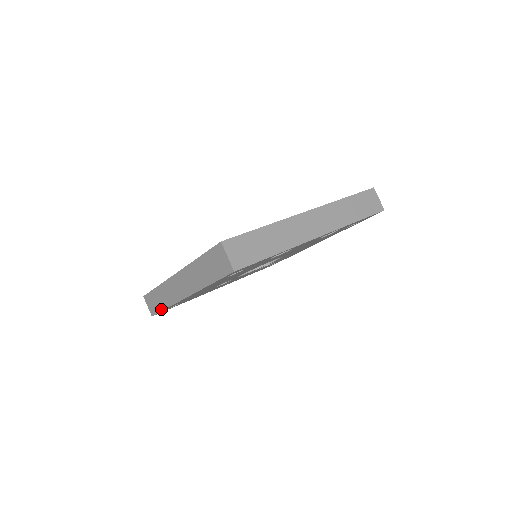
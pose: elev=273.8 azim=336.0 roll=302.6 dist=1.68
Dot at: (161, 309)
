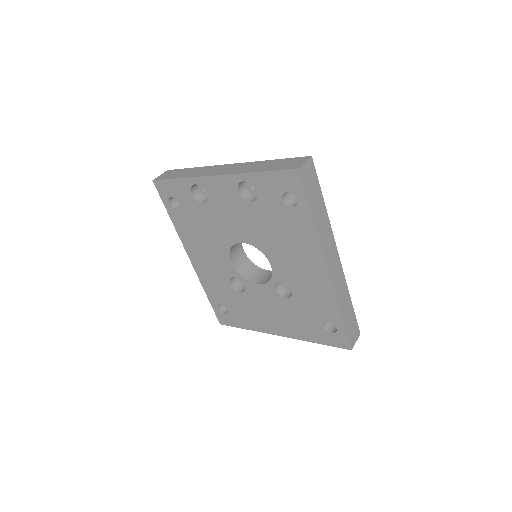
Dot at: (211, 301)
